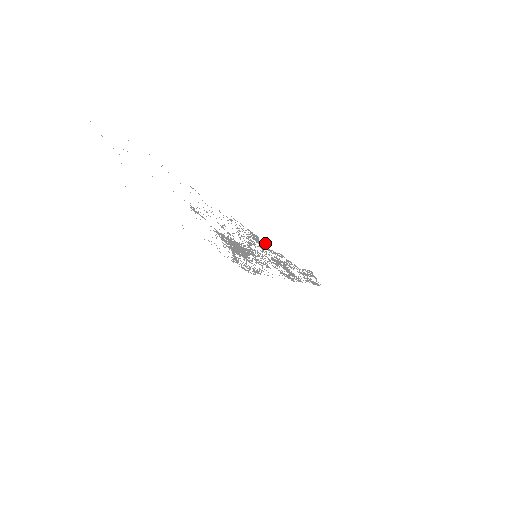
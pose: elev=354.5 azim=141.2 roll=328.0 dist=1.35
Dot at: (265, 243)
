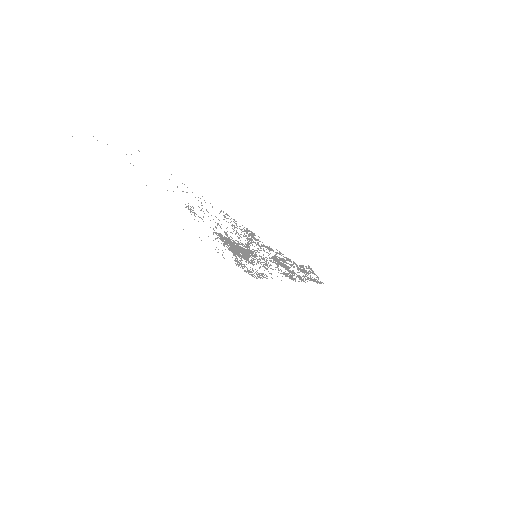
Dot at: occluded
